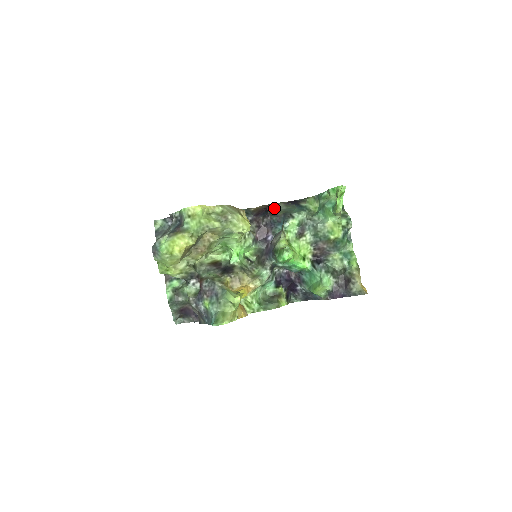
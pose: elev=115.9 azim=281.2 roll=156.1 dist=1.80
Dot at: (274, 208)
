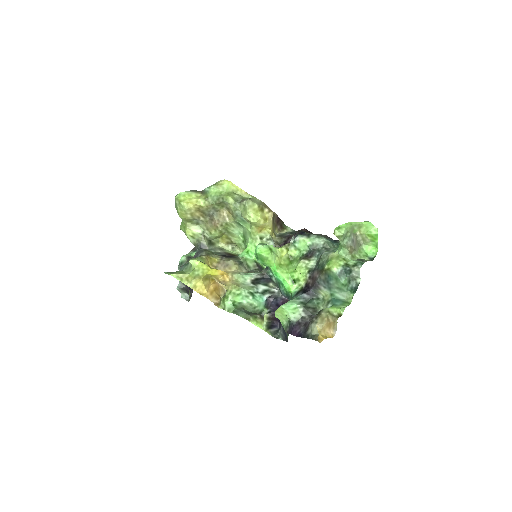
Dot at: (311, 233)
